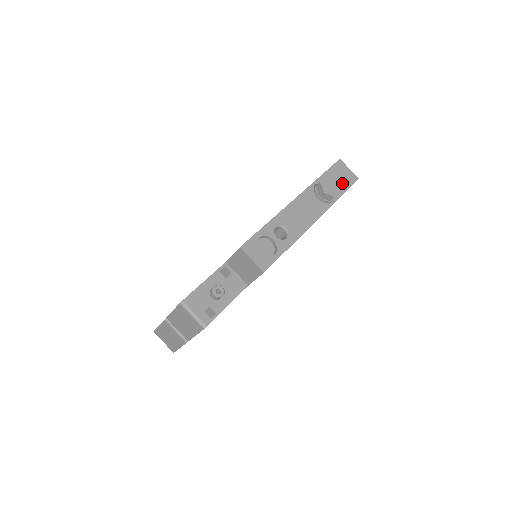
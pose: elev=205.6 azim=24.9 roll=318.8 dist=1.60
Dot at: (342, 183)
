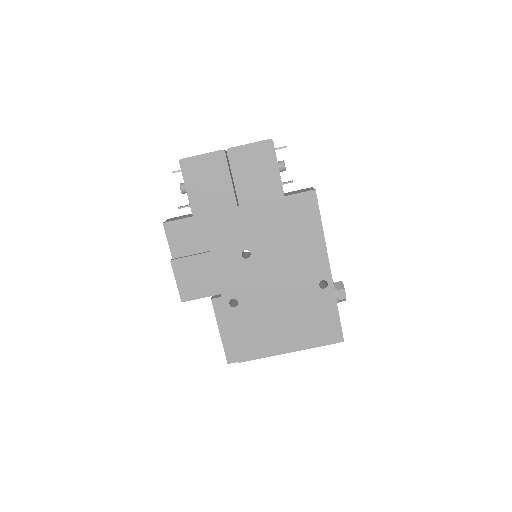
Dot at: occluded
